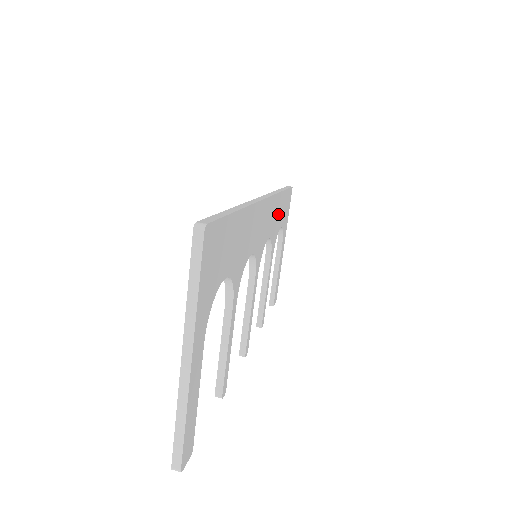
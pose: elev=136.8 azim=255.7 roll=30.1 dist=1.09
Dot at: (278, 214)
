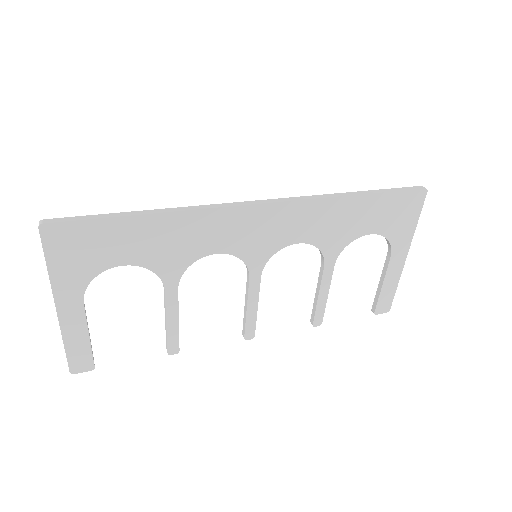
Dot at: (343, 220)
